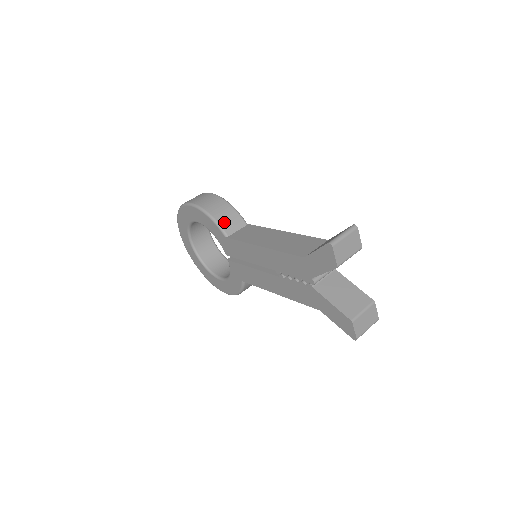
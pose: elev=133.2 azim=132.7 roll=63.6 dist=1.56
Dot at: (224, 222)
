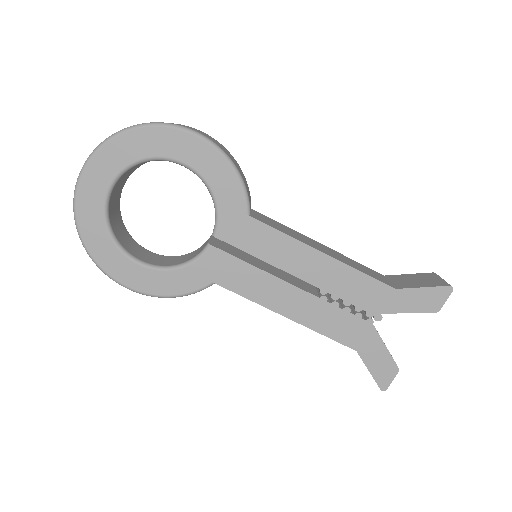
Dot at: (248, 192)
